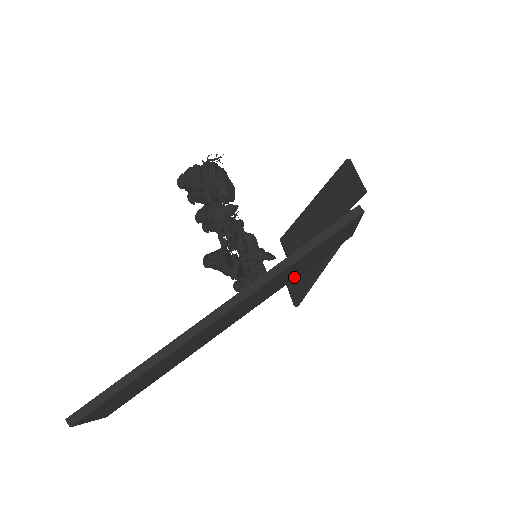
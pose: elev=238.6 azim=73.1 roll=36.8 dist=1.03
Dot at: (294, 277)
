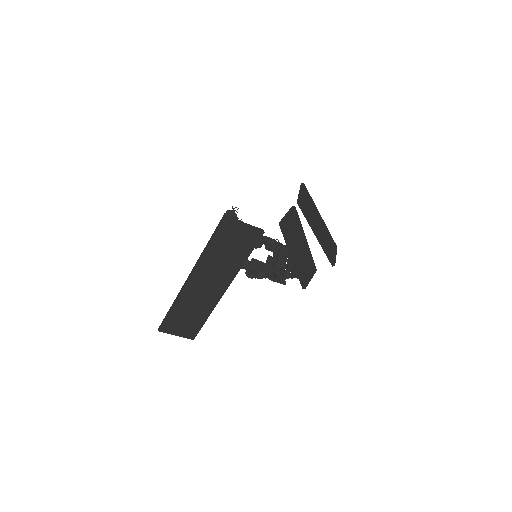
Dot at: (241, 262)
